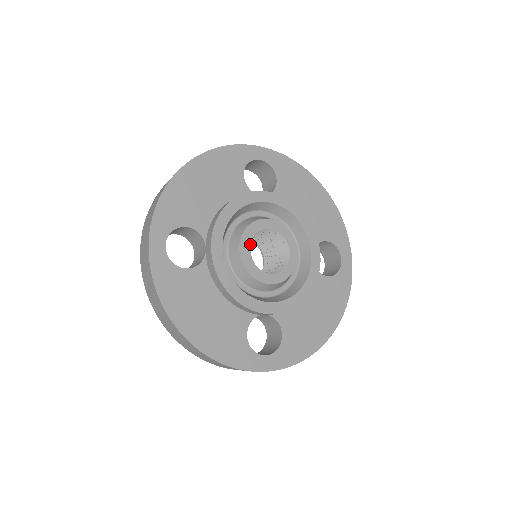
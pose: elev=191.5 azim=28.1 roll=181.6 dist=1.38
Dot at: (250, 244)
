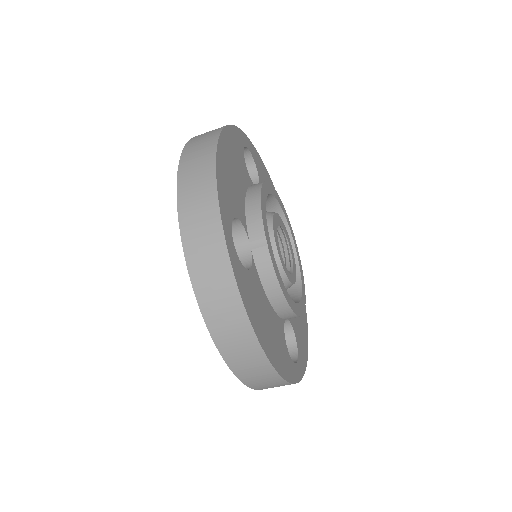
Dot at: (281, 226)
